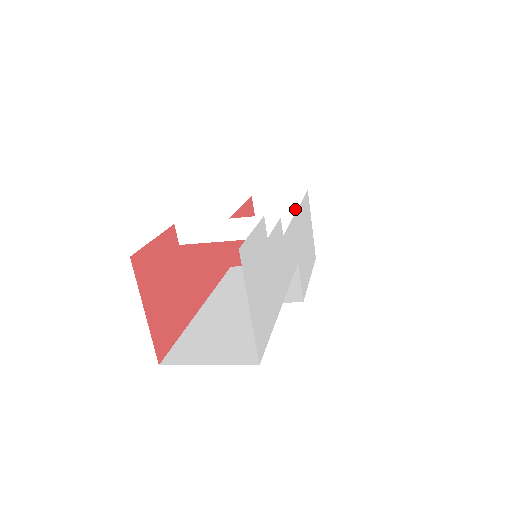
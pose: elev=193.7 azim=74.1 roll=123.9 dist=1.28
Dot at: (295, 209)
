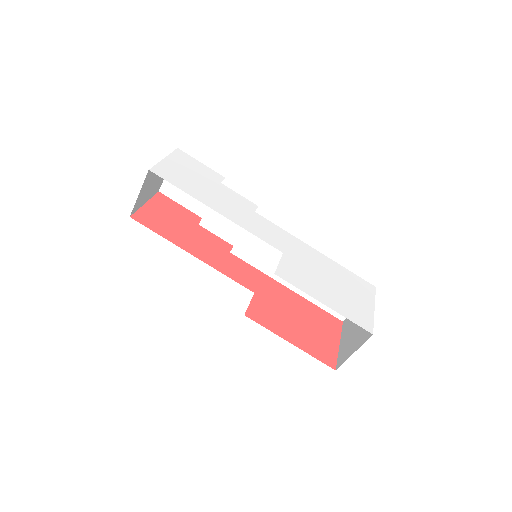
Dot at: occluded
